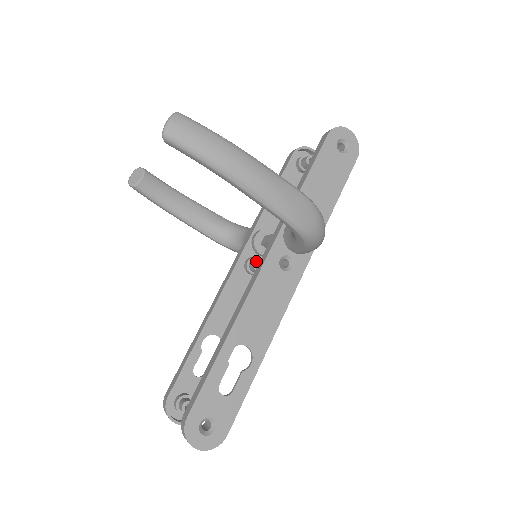
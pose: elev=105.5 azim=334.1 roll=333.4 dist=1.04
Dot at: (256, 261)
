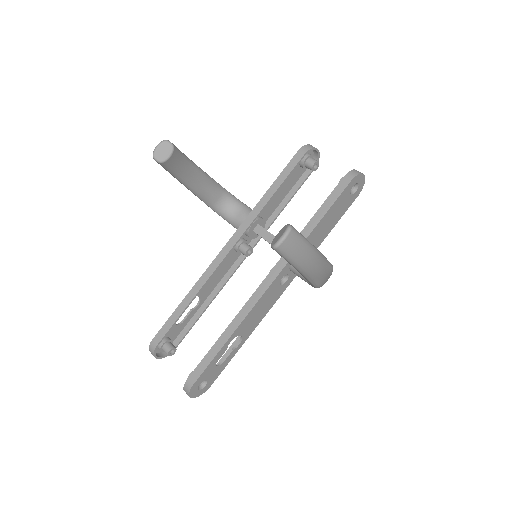
Dot at: (248, 249)
